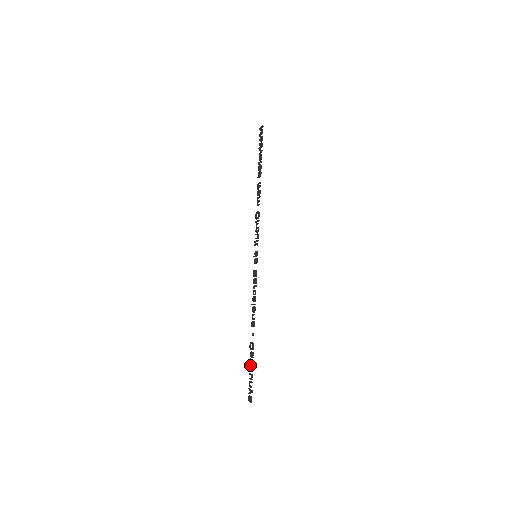
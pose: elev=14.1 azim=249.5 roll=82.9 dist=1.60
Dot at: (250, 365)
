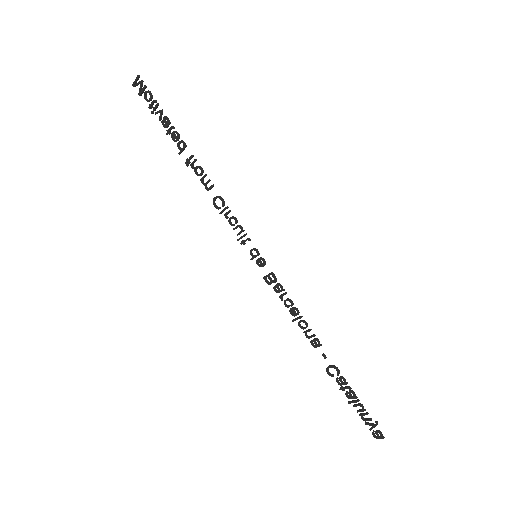
Dot at: (348, 395)
